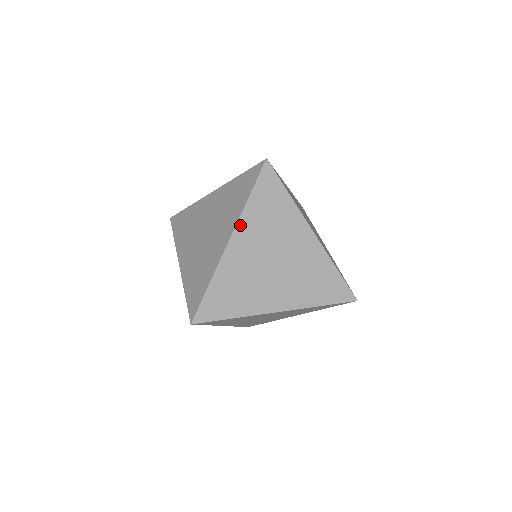
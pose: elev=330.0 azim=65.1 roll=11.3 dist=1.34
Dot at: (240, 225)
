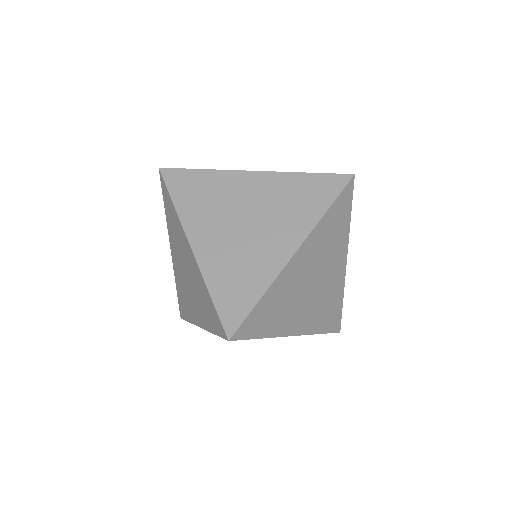
Dot at: (310, 238)
